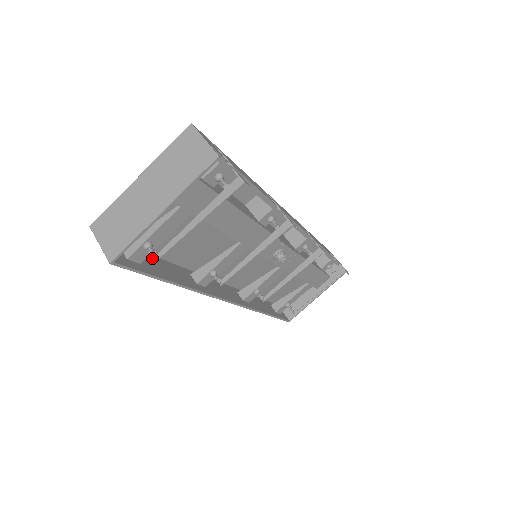
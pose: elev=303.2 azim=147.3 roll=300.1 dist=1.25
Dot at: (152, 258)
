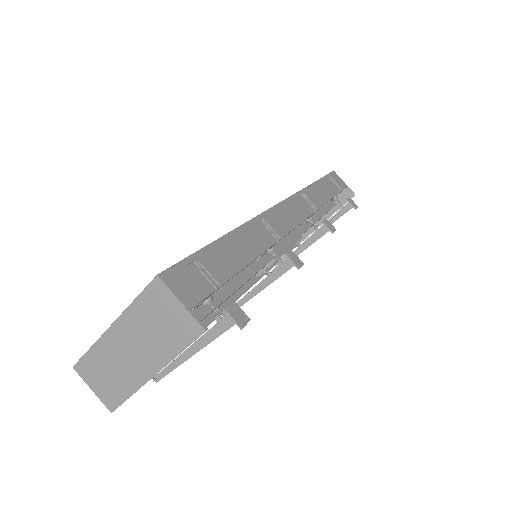
Dot at: occluded
